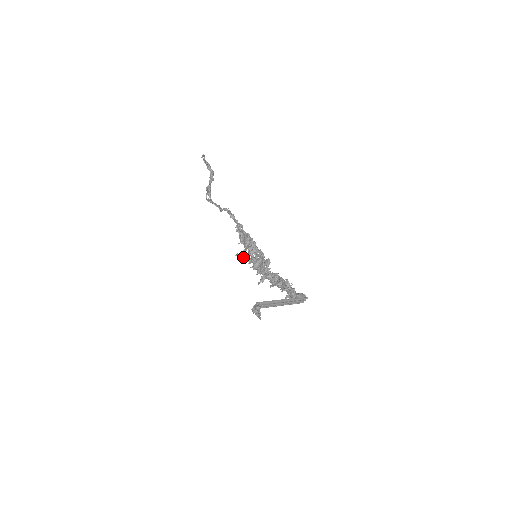
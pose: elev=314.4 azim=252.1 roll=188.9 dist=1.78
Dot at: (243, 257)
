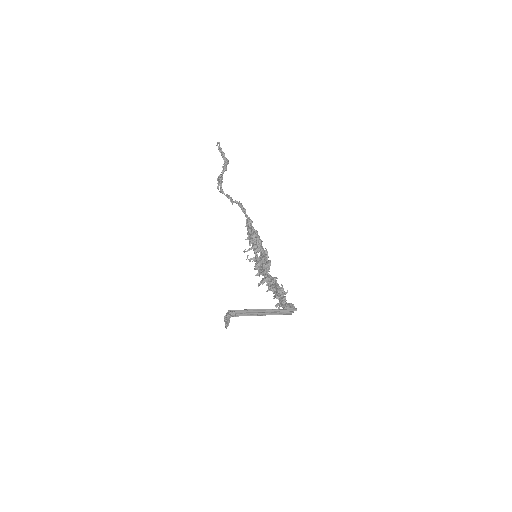
Dot at: occluded
